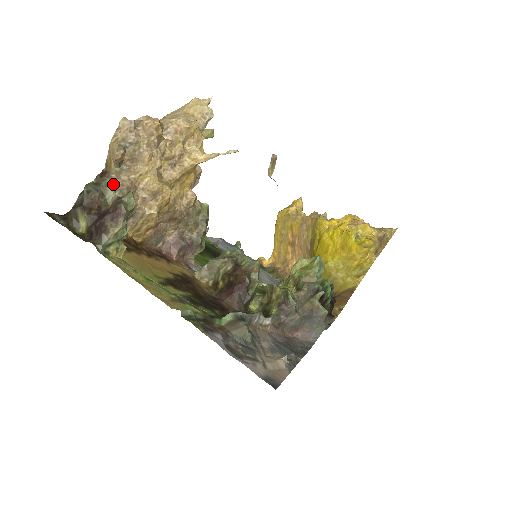
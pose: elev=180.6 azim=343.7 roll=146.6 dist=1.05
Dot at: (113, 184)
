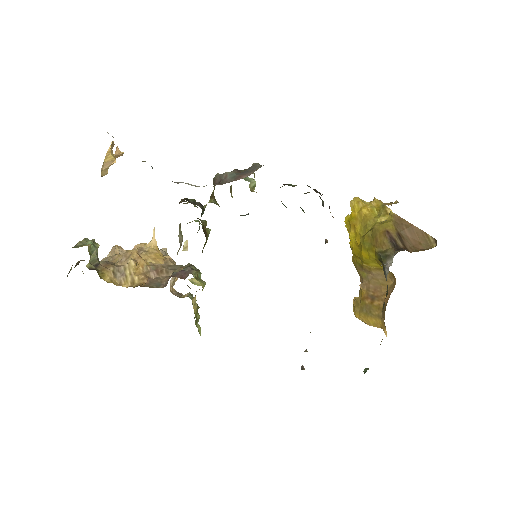
Dot at: occluded
